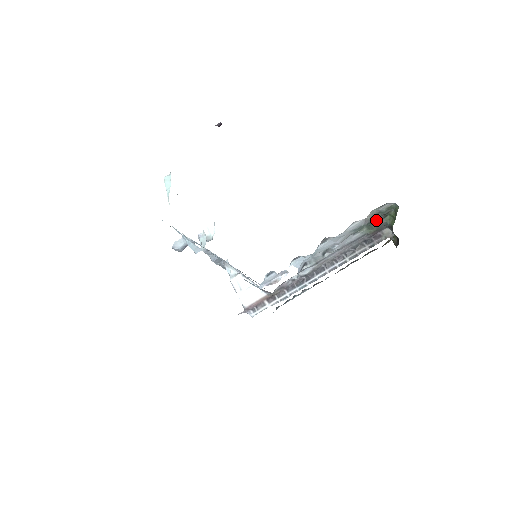
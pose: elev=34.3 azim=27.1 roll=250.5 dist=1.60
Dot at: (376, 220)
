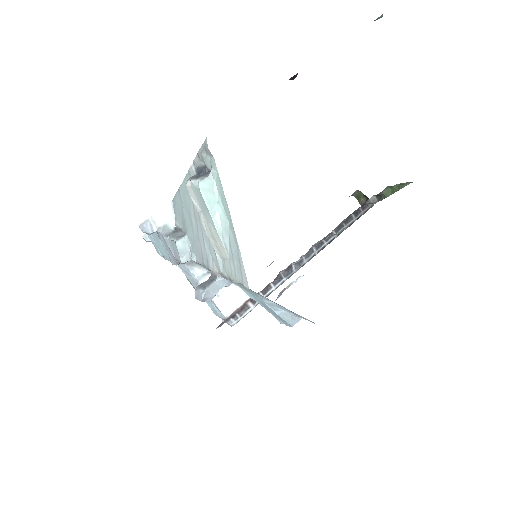
Dot at: occluded
